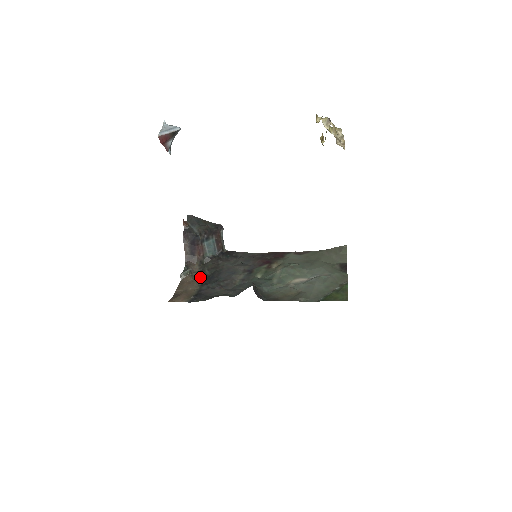
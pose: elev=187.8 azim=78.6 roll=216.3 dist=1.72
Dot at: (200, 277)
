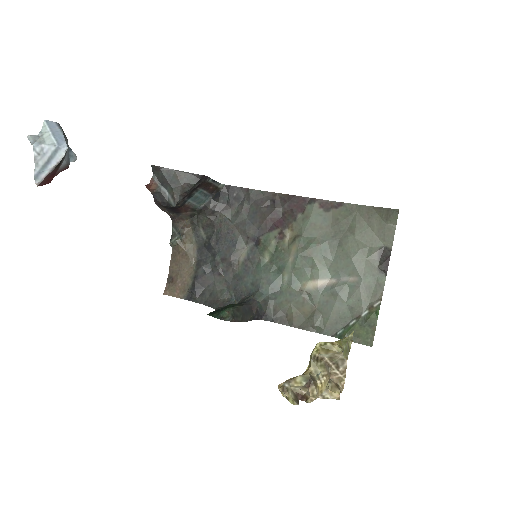
Dot at: (194, 244)
